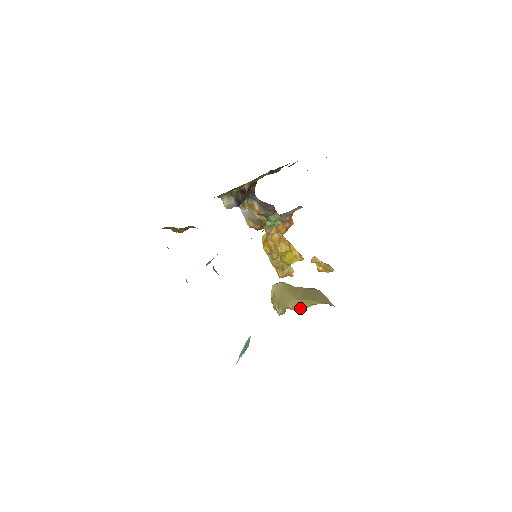
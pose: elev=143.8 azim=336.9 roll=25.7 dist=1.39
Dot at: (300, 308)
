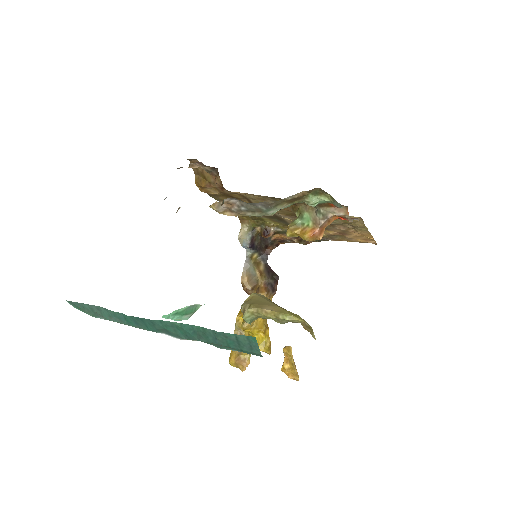
Dot at: (277, 315)
